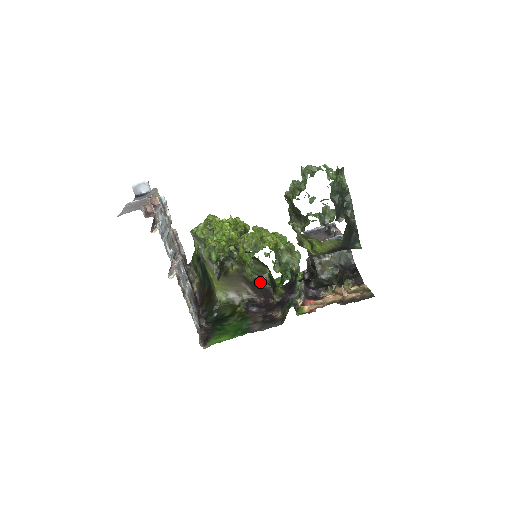
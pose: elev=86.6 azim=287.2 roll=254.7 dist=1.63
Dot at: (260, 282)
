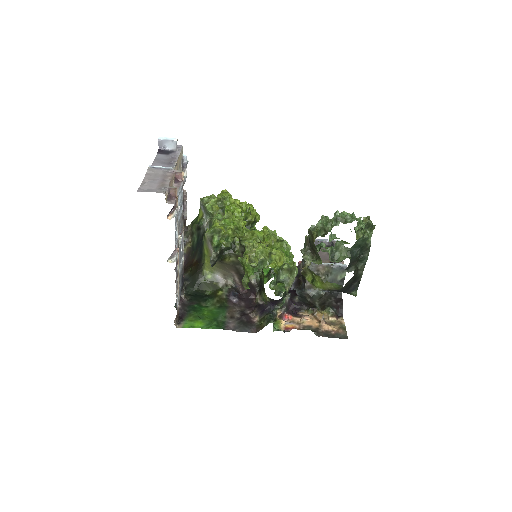
Dot at: (250, 278)
